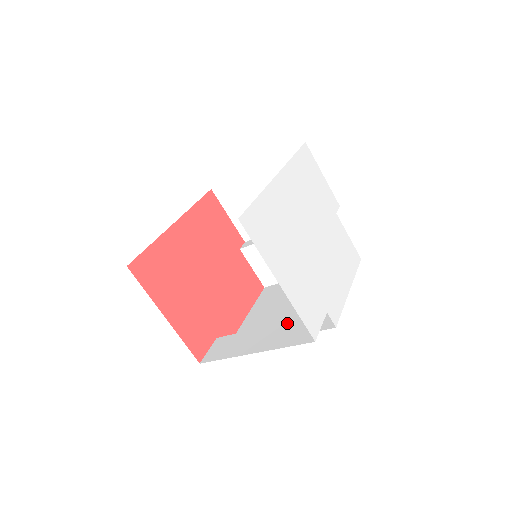
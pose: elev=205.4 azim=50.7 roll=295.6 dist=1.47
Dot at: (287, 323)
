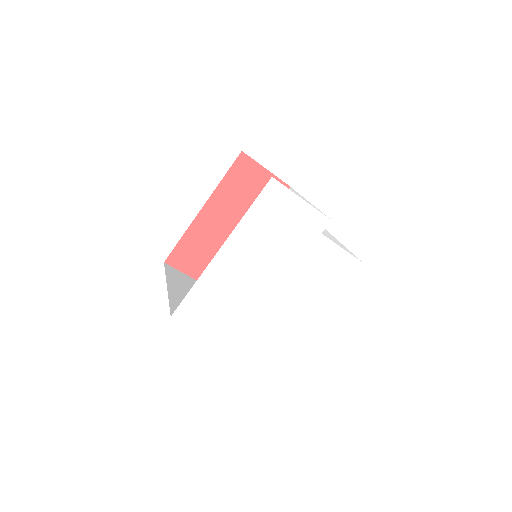
Dot at: occluded
